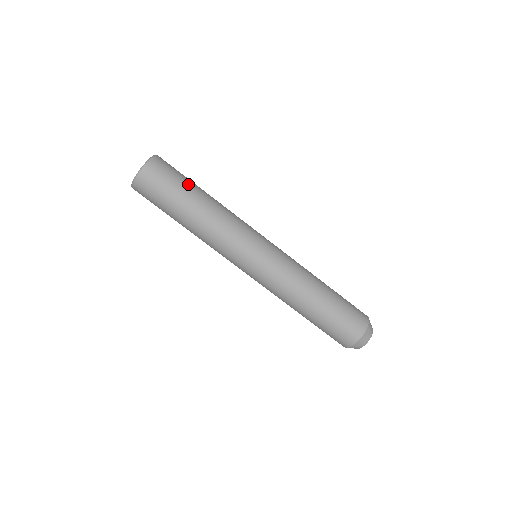
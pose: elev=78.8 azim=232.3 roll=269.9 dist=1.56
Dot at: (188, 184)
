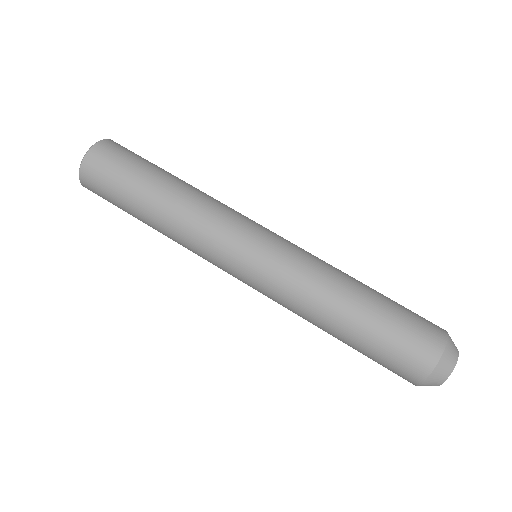
Dot at: occluded
